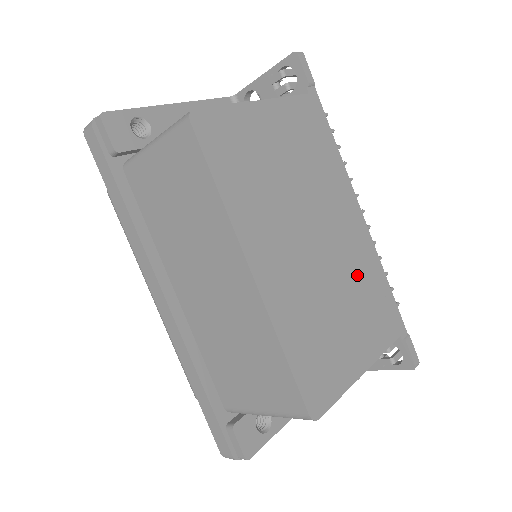
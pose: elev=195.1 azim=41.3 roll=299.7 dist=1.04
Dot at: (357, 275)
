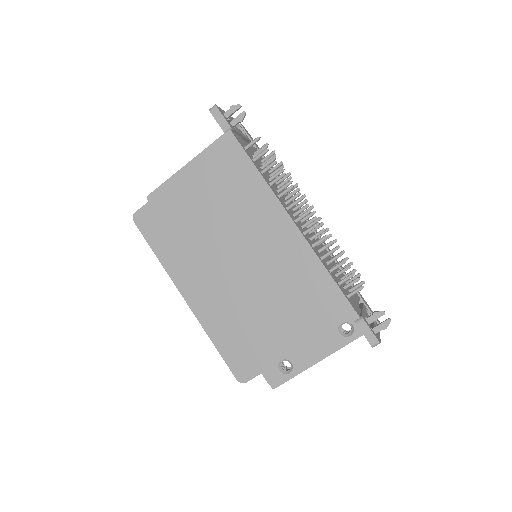
Dot at: (286, 278)
